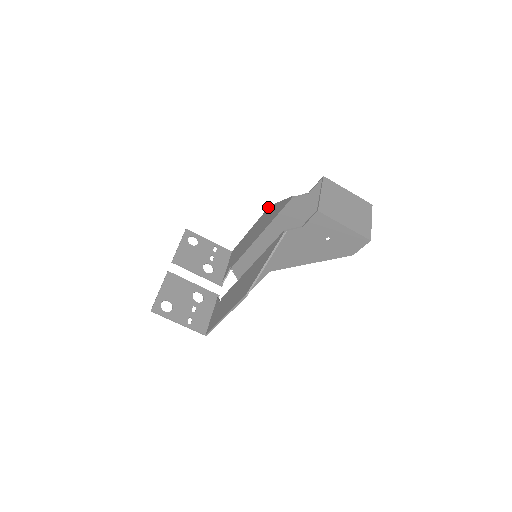
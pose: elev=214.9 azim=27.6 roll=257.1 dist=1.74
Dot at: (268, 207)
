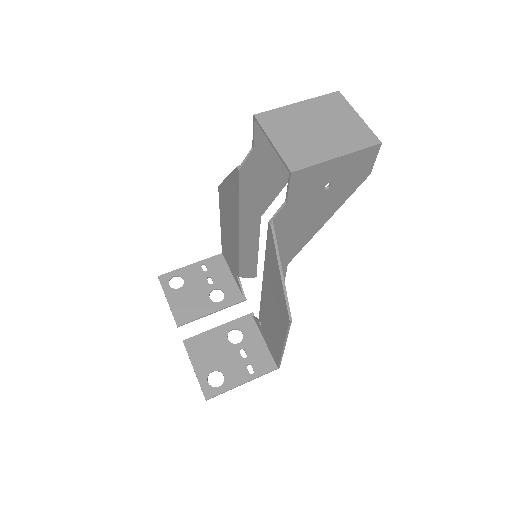
Dot at: (218, 188)
